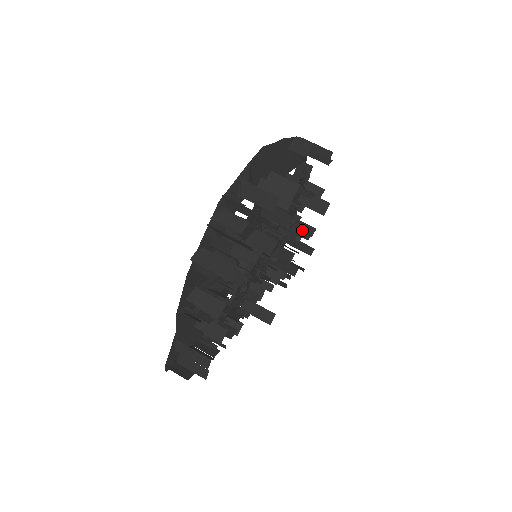
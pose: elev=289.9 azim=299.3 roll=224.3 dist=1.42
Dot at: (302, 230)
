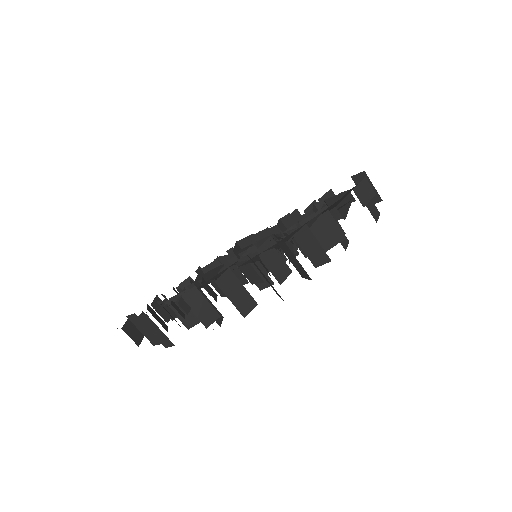
Dot at: occluded
